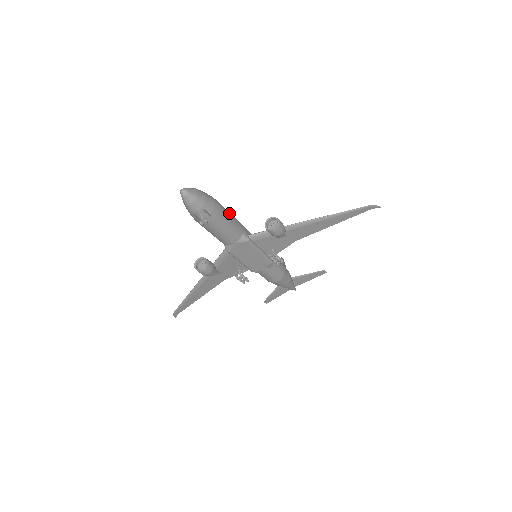
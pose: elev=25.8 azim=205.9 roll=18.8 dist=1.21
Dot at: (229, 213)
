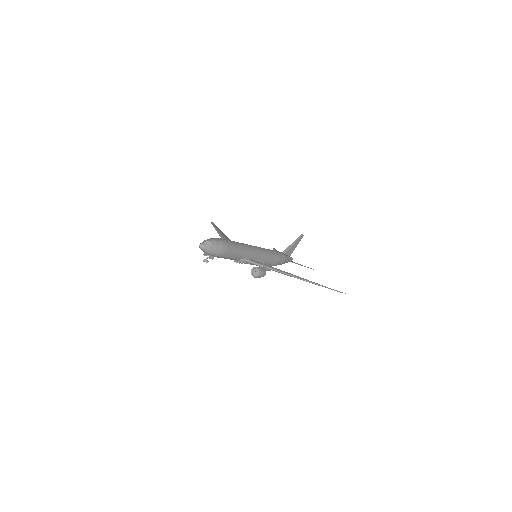
Dot at: (234, 253)
